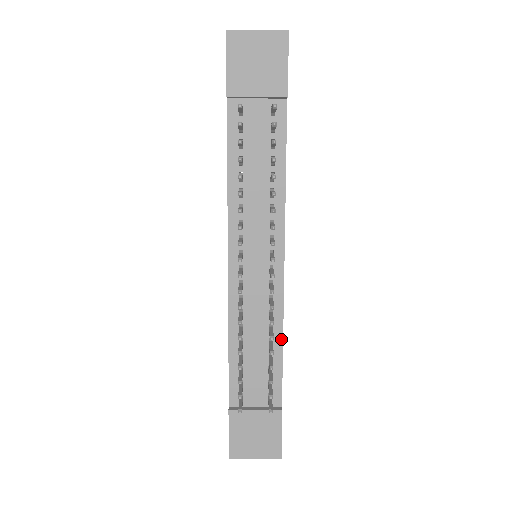
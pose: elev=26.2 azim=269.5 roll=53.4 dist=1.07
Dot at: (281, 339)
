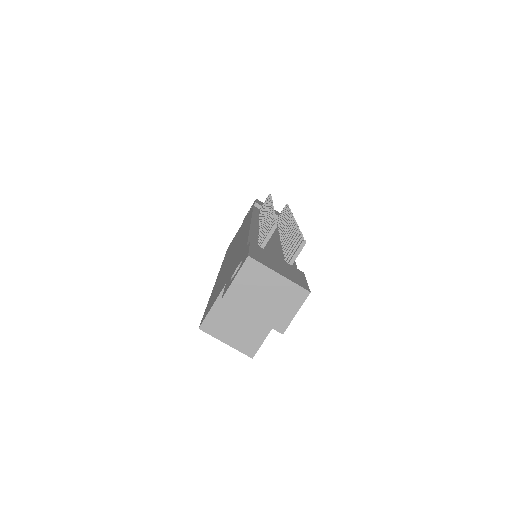
Dot at: occluded
